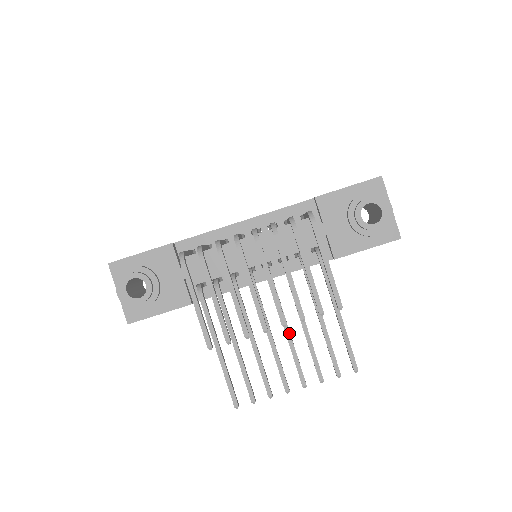
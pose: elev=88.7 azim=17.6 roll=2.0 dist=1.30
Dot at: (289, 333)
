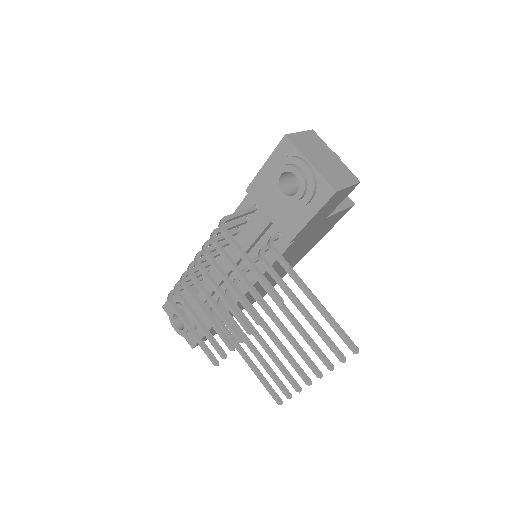
Dot at: (282, 330)
